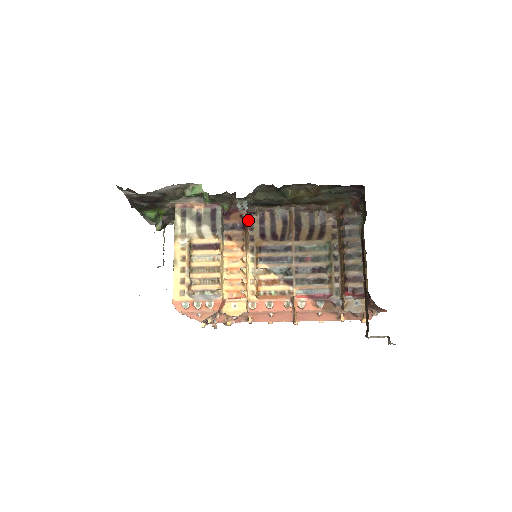
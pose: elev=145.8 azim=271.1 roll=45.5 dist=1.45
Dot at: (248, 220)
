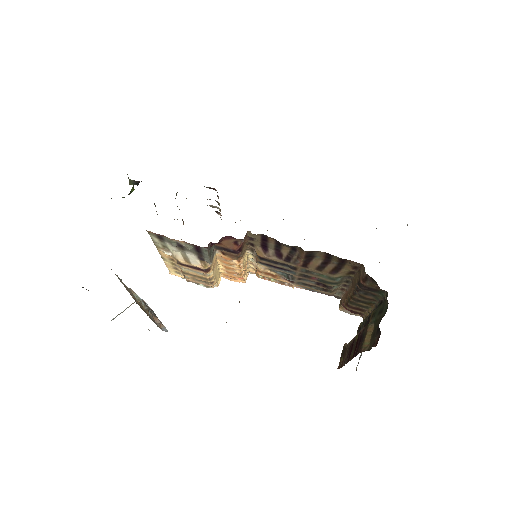
Dot at: (247, 234)
